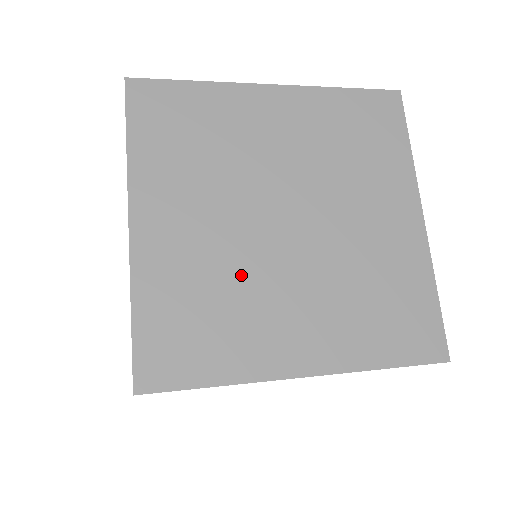
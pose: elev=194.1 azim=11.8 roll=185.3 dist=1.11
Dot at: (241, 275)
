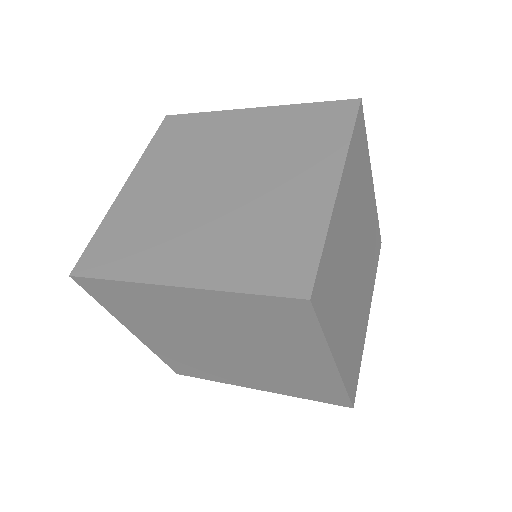
Dot at: (345, 273)
